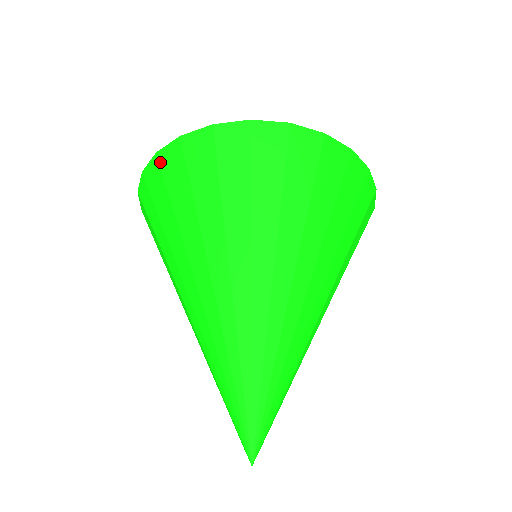
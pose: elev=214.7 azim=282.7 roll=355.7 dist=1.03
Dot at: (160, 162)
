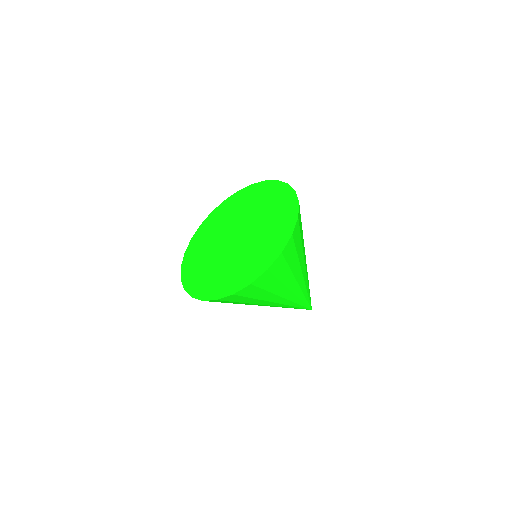
Dot at: occluded
